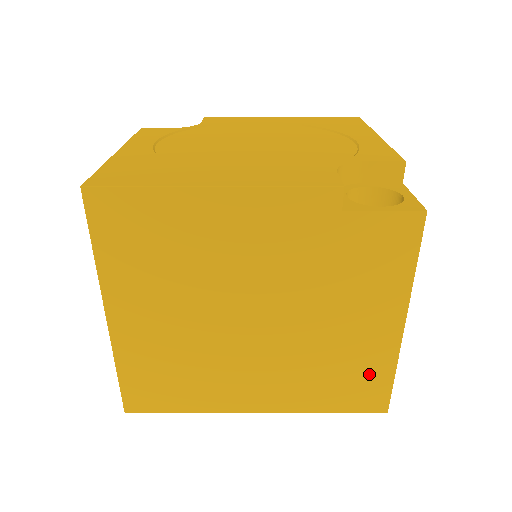
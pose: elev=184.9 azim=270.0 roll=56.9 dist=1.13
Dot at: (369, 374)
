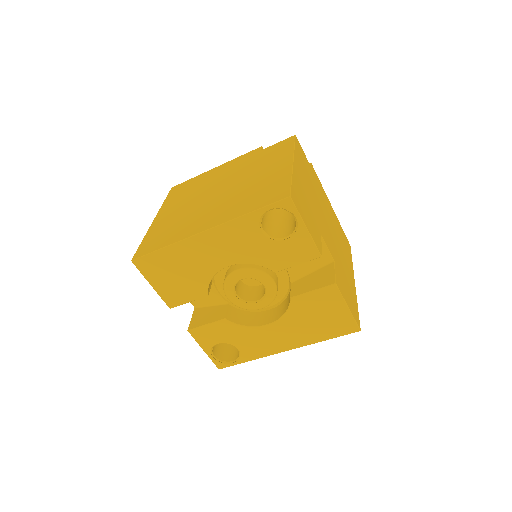
Dot at: (276, 185)
